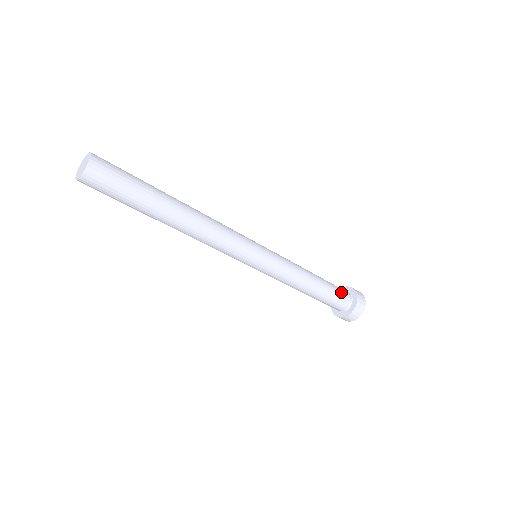
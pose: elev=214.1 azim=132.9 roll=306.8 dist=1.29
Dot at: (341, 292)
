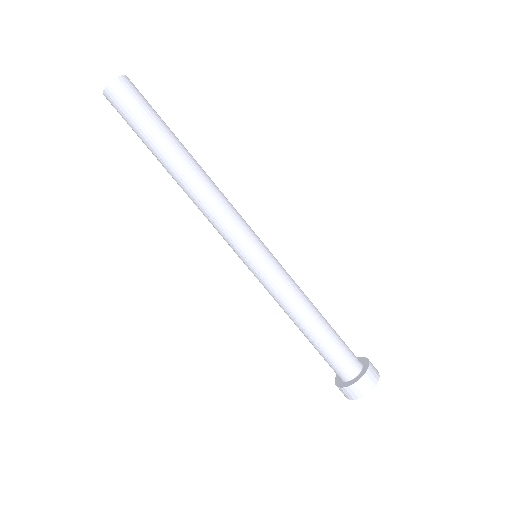
Dot at: occluded
